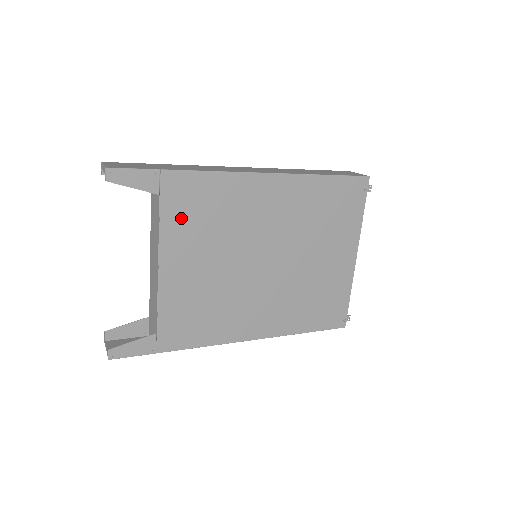
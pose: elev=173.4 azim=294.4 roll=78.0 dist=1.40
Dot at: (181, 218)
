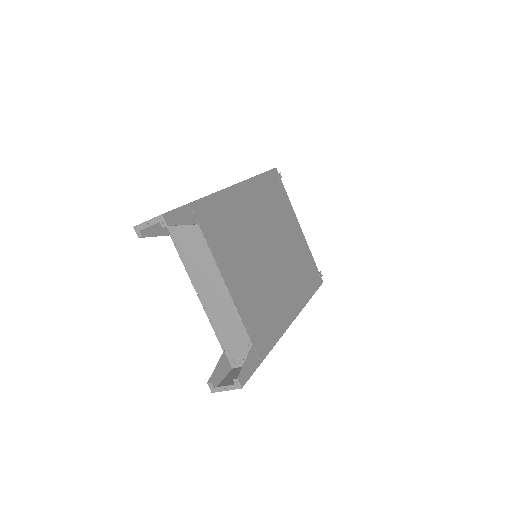
Dot at: (217, 238)
